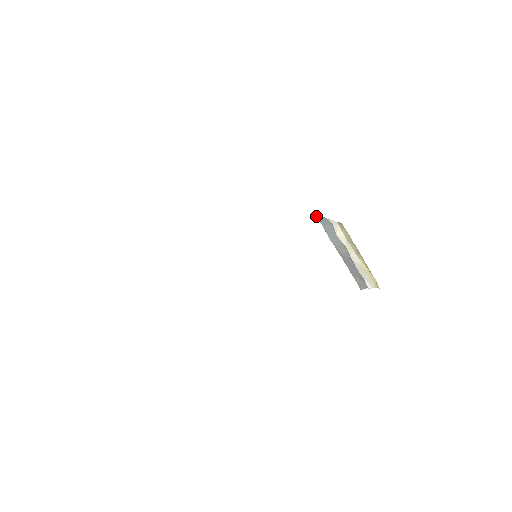
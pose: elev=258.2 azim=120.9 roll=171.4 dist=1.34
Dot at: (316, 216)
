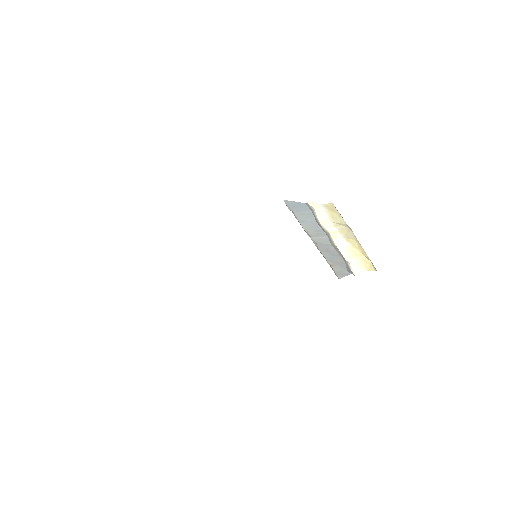
Dot at: (286, 203)
